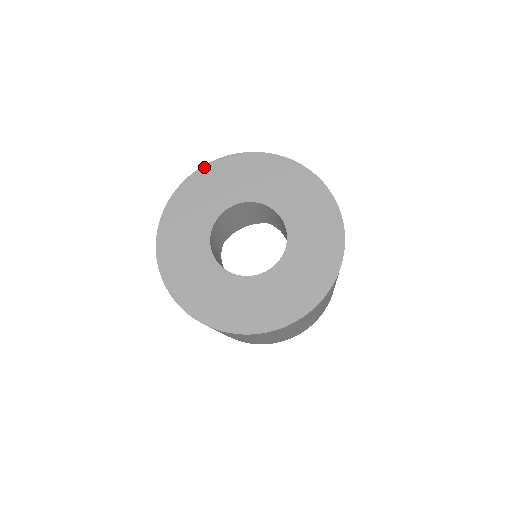
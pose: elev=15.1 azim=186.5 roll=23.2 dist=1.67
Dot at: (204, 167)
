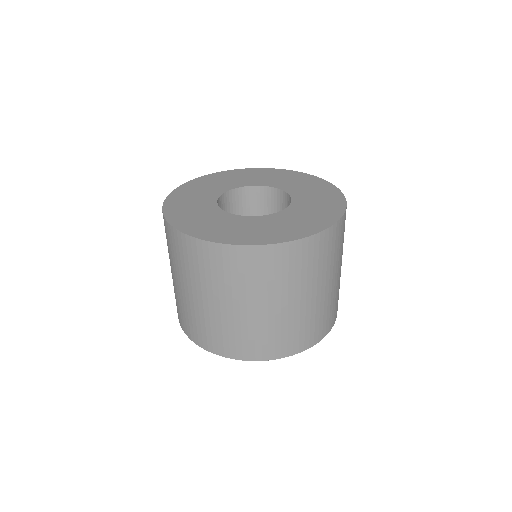
Dot at: (166, 201)
